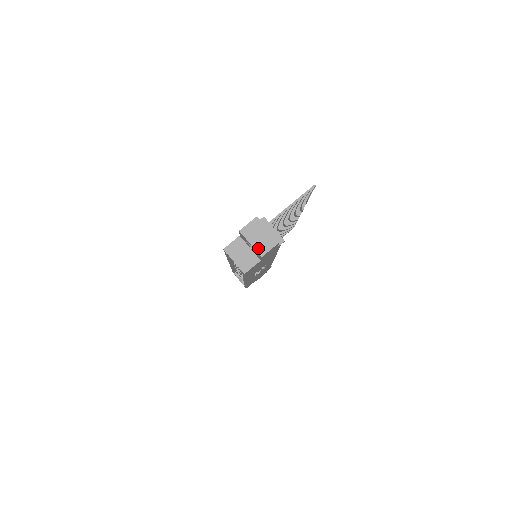
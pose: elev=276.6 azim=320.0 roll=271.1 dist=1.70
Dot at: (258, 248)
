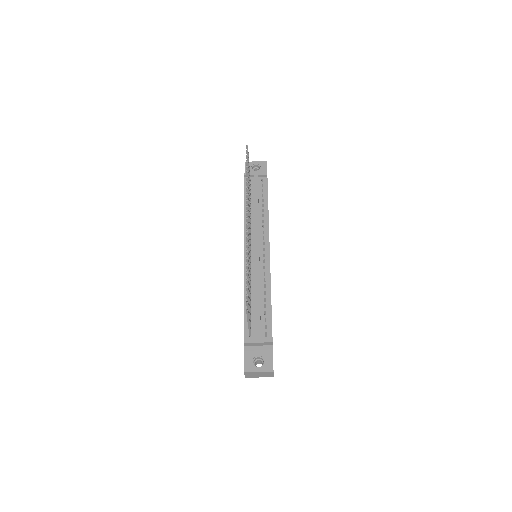
Dot at: occluded
